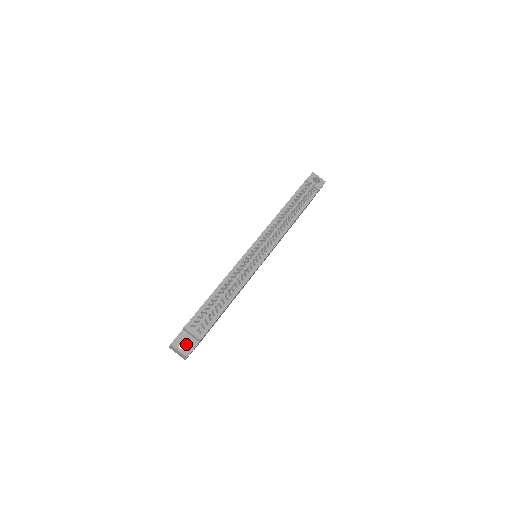
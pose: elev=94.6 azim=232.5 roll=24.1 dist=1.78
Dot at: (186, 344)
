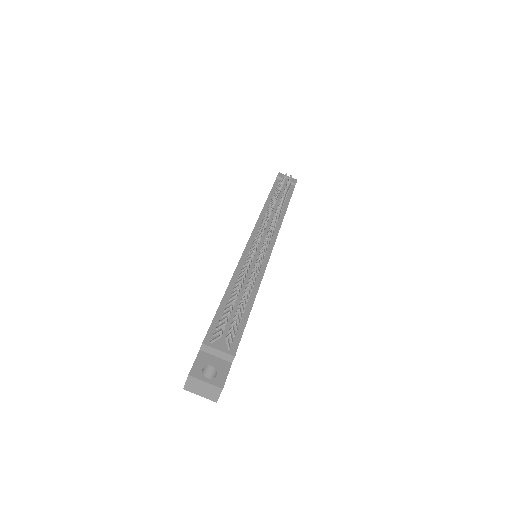
Dot at: (210, 374)
